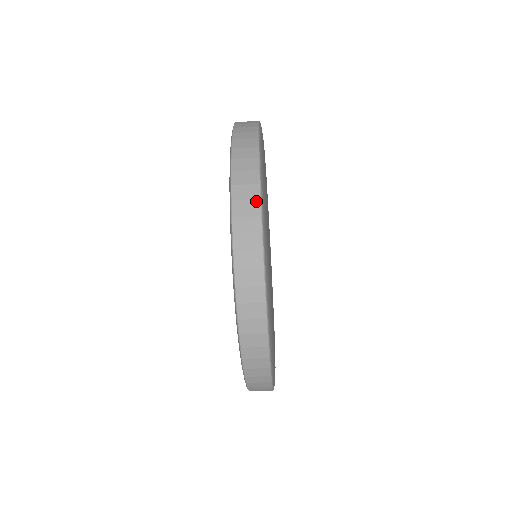
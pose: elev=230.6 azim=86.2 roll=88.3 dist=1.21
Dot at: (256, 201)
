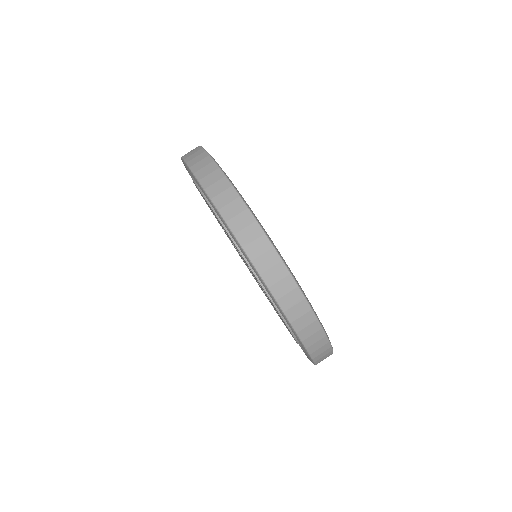
Dot at: (223, 179)
